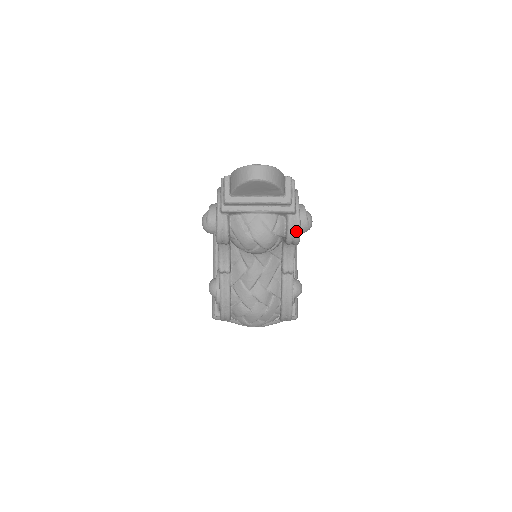
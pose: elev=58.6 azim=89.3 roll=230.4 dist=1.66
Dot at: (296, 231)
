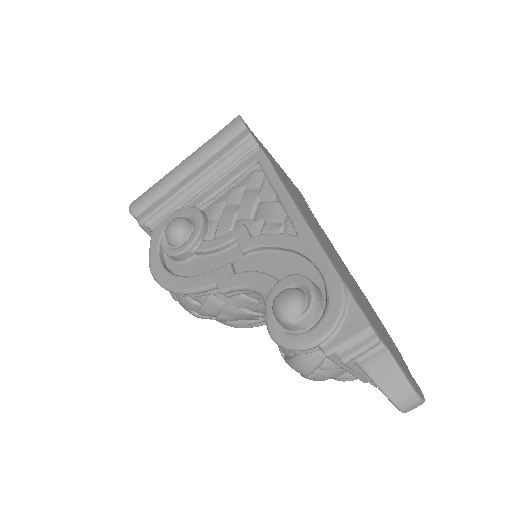
Dot at: (340, 380)
